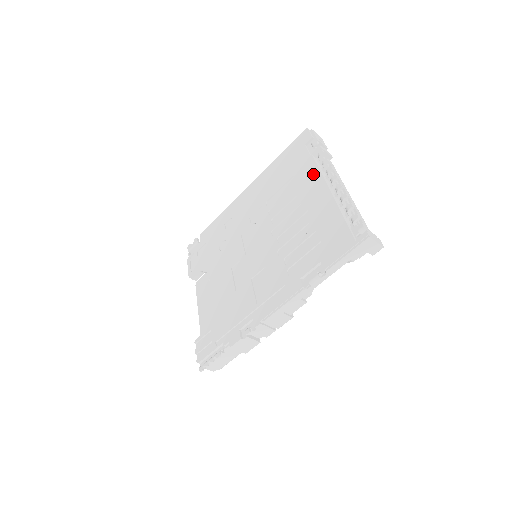
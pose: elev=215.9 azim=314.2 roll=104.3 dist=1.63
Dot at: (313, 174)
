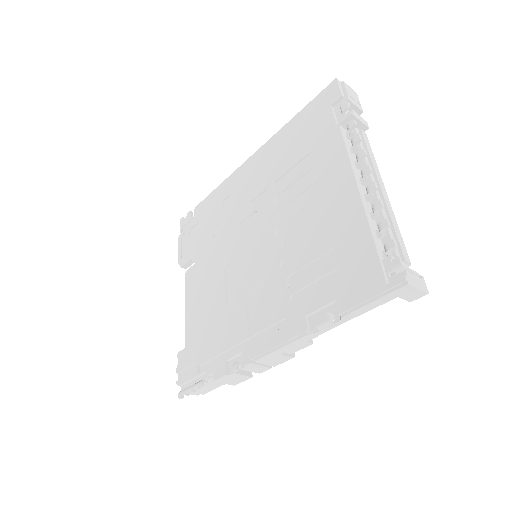
Dot at: (337, 156)
